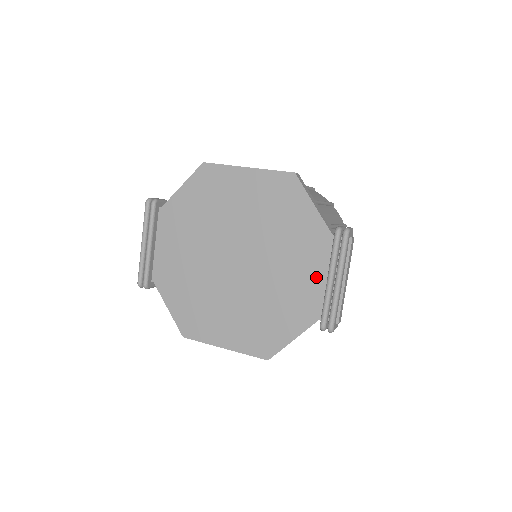
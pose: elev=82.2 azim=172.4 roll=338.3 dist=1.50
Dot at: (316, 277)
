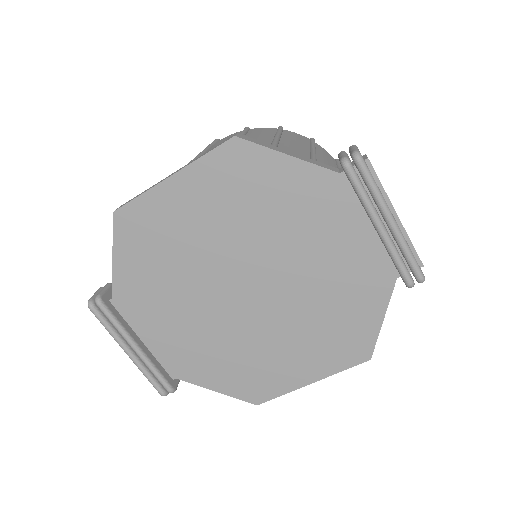
Dot at: (358, 236)
